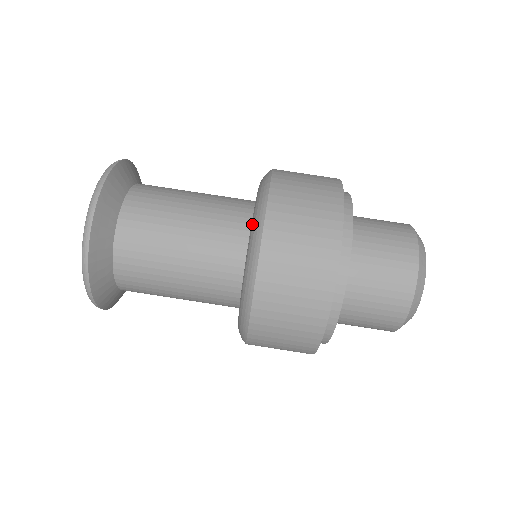
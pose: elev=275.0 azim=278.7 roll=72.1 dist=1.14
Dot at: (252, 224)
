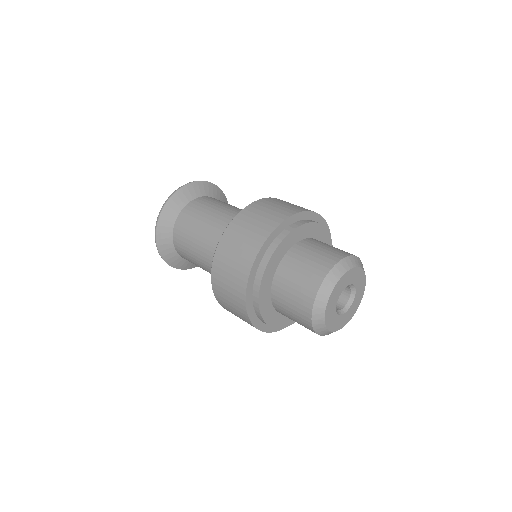
Dot at: occluded
